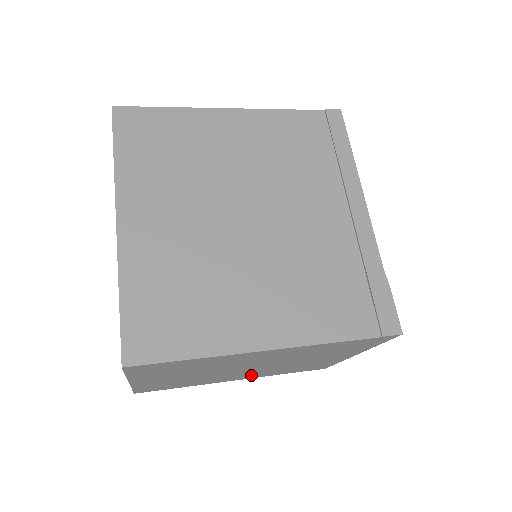
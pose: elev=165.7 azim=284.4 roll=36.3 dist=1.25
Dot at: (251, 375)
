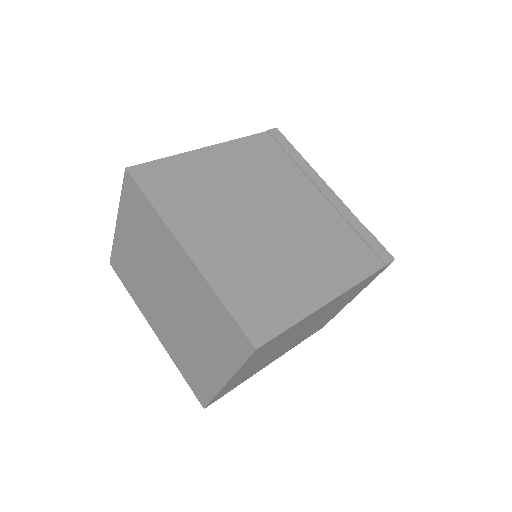
Dot at: (285, 350)
